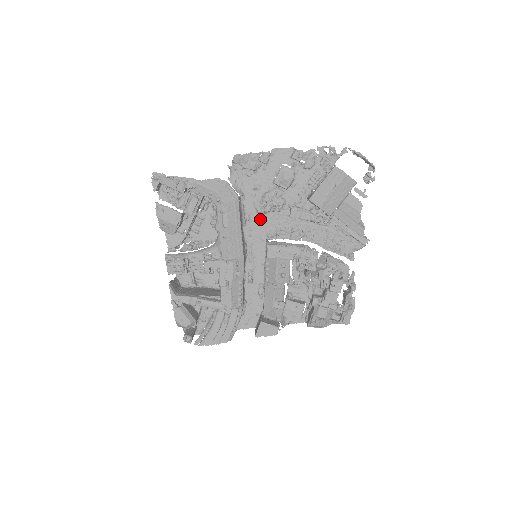
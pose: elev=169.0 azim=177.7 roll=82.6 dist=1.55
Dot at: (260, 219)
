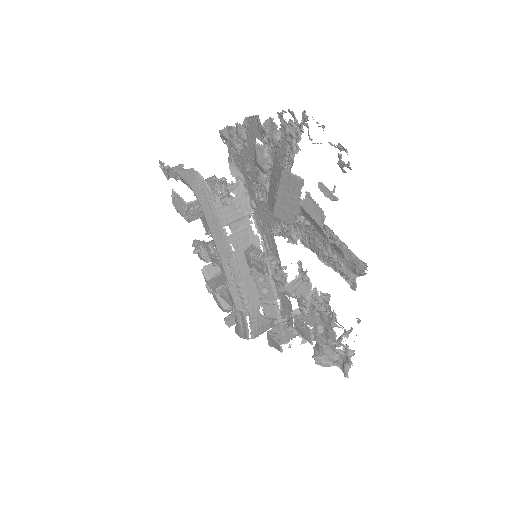
Dot at: (262, 208)
